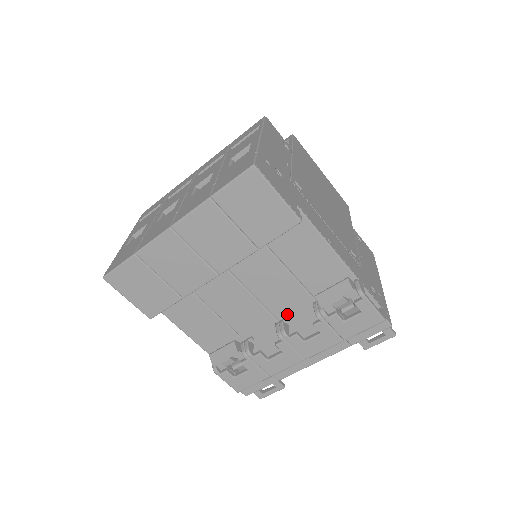
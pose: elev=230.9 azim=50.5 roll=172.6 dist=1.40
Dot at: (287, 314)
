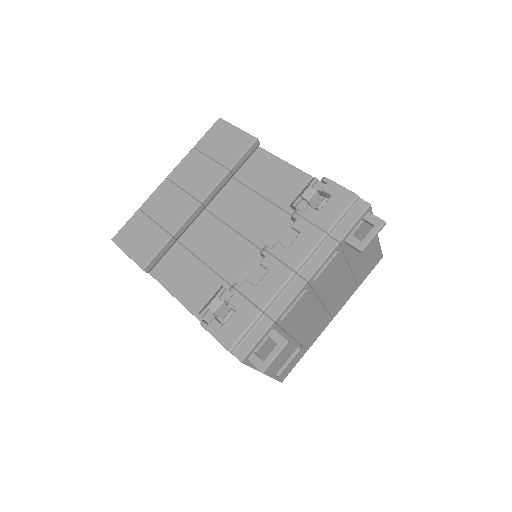
Dot at: (271, 241)
